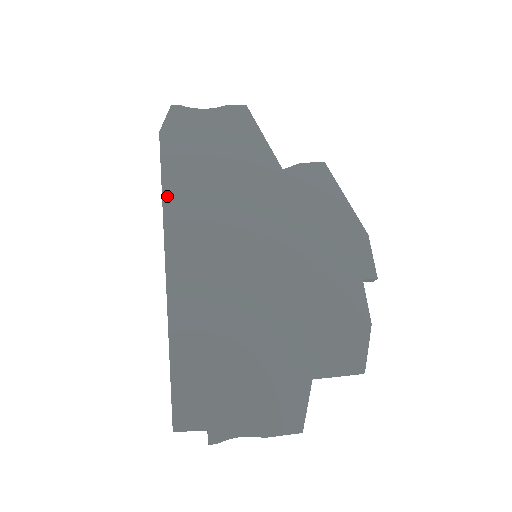
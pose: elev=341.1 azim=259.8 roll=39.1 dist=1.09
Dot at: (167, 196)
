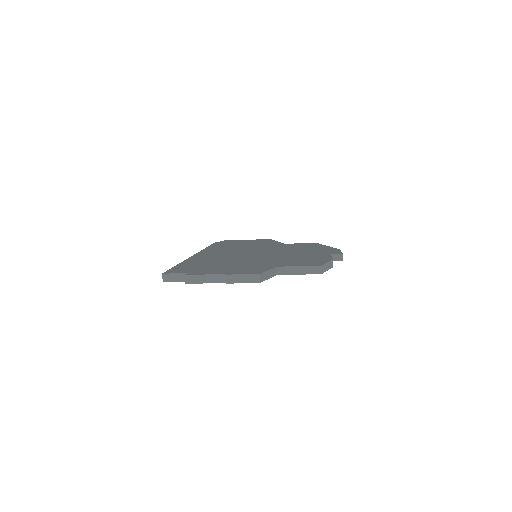
Dot at: (208, 248)
